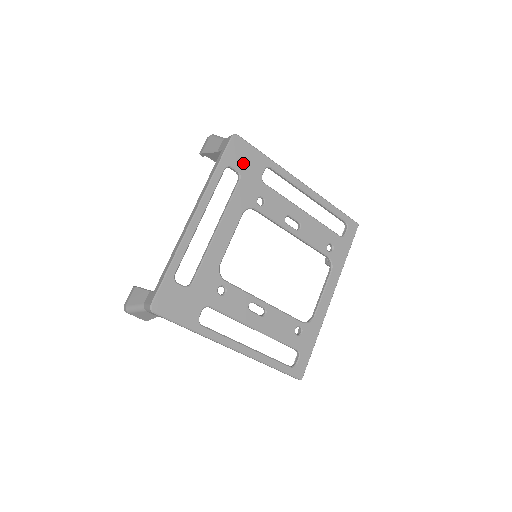
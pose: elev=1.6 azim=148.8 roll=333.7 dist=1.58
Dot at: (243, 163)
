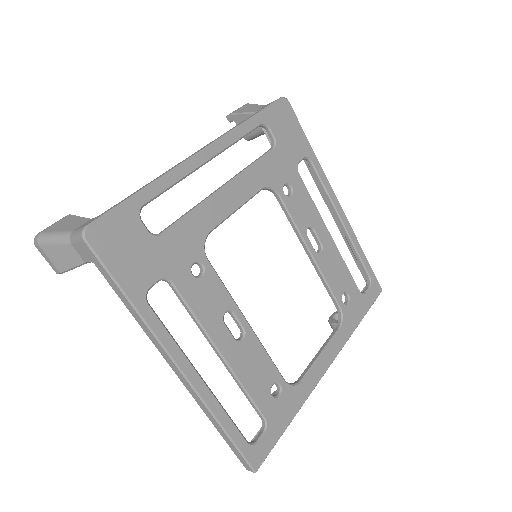
Dot at: (283, 133)
